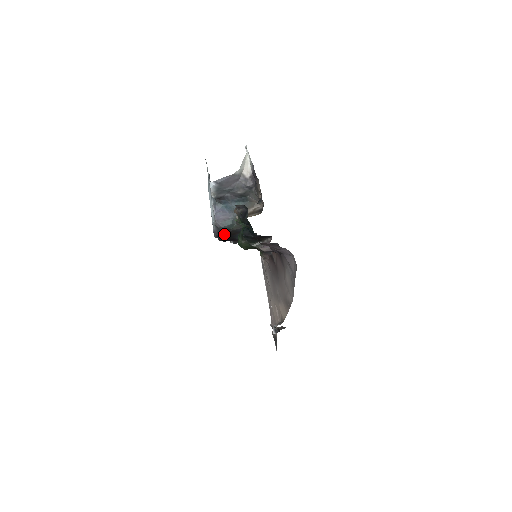
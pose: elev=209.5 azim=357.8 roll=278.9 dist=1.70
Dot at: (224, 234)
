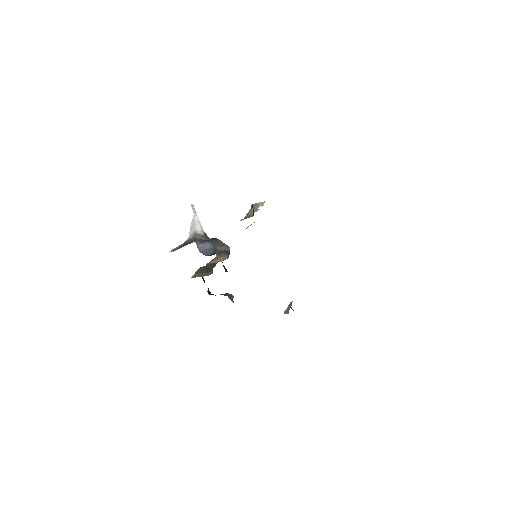
Dot at: occluded
